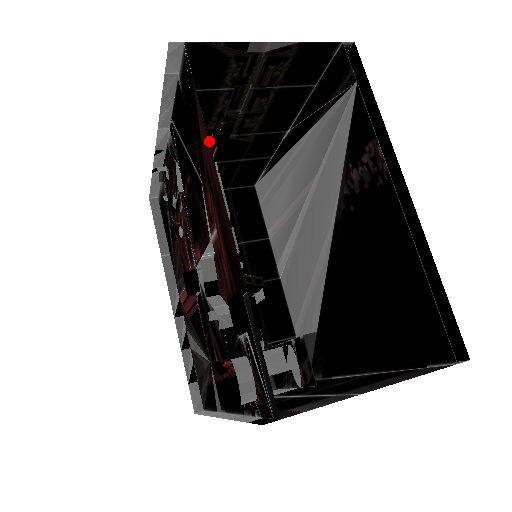
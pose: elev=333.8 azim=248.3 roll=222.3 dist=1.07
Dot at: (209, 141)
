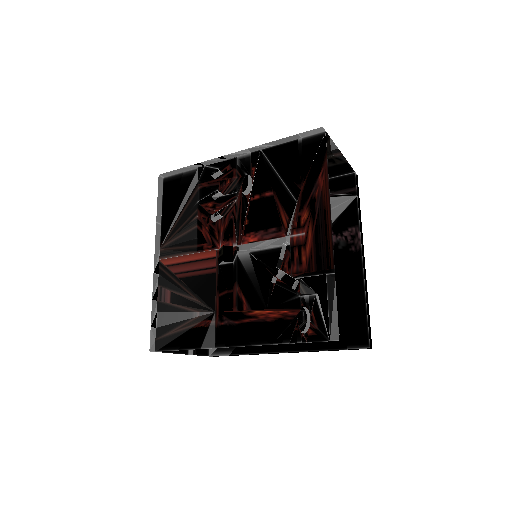
Dot at: occluded
